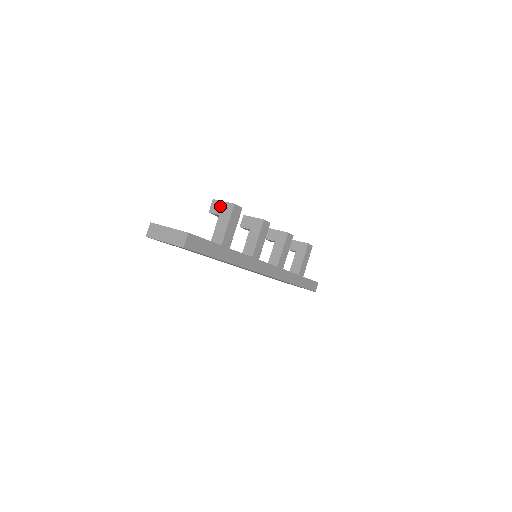
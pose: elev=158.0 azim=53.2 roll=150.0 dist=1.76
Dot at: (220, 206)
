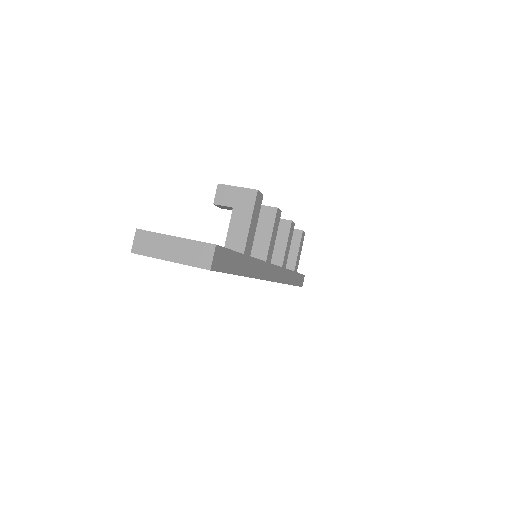
Dot at: (232, 194)
